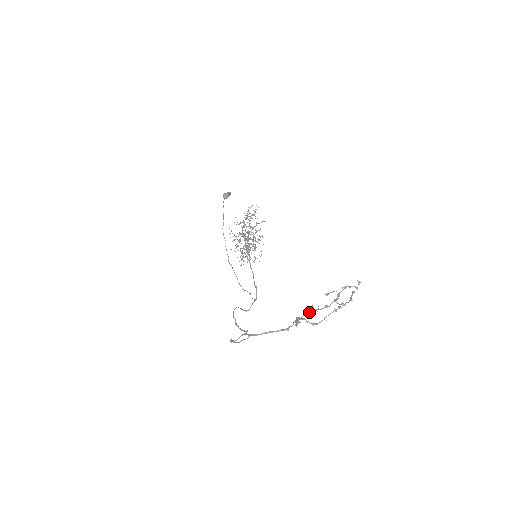
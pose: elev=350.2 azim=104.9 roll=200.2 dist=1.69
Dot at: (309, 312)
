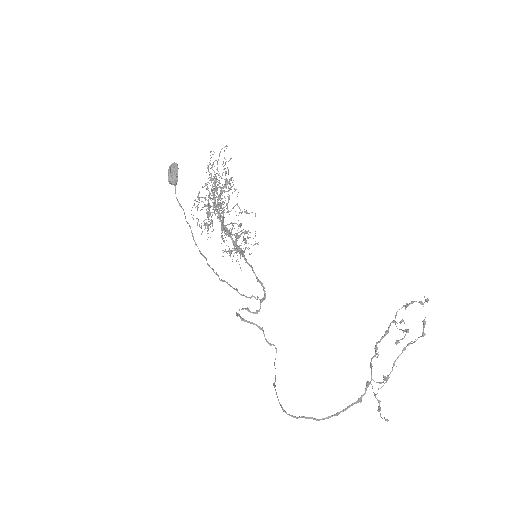
Dot at: occluded
